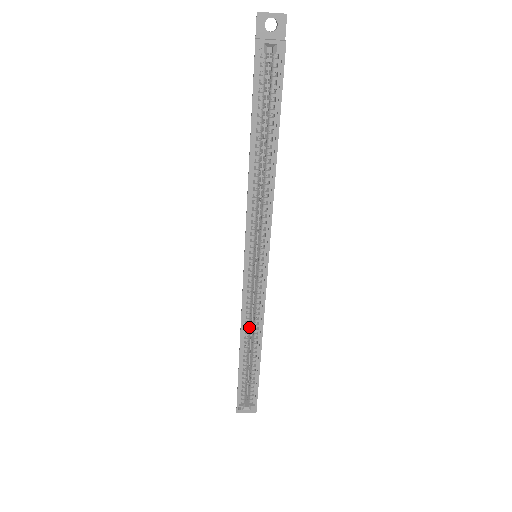
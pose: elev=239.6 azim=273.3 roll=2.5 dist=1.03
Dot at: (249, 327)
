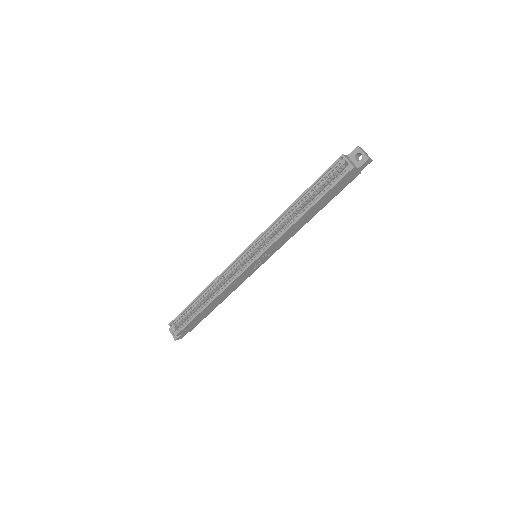
Dot at: (217, 286)
